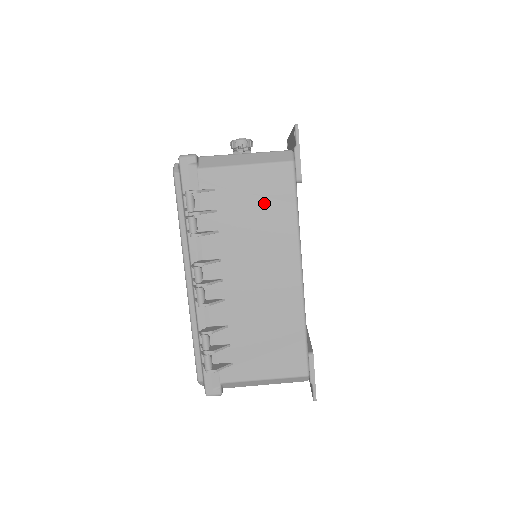
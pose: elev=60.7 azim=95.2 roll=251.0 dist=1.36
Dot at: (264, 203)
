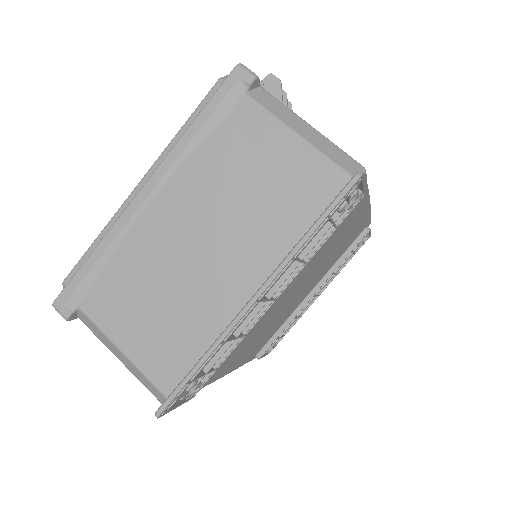
Dot at: occluded
